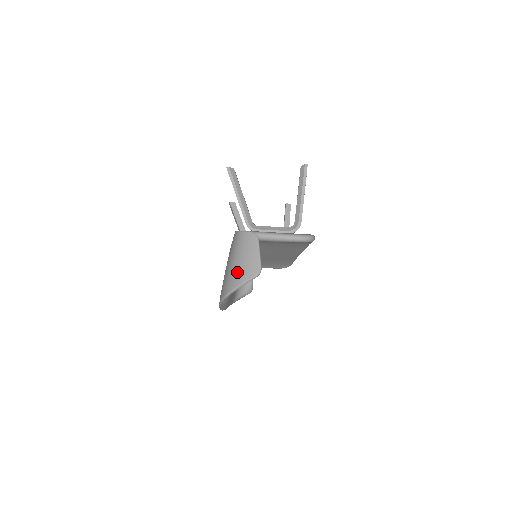
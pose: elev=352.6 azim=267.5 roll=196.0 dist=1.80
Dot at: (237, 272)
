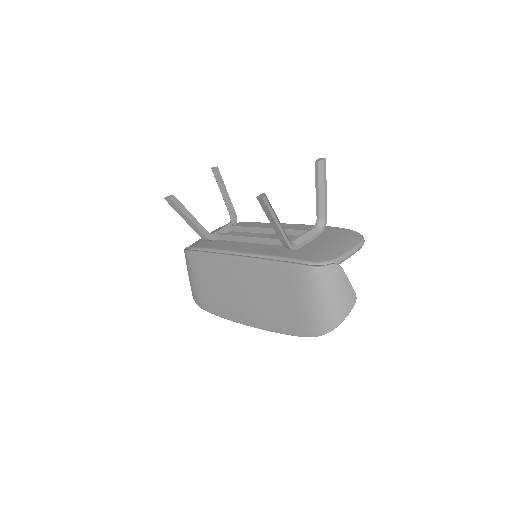
Dot at: (336, 309)
